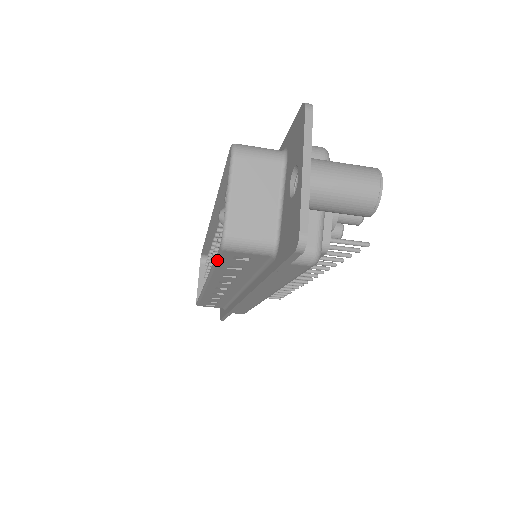
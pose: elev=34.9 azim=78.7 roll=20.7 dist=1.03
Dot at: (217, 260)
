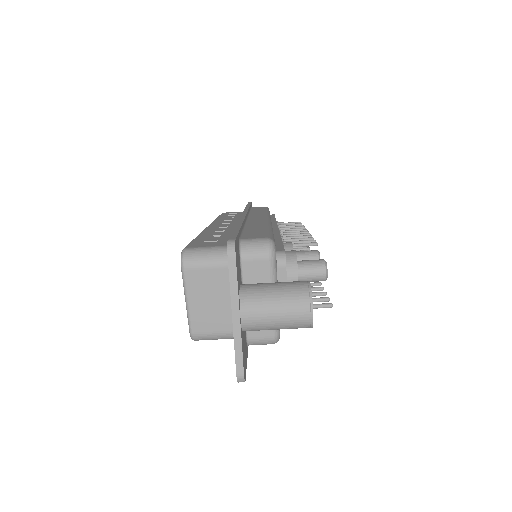
Dot at: occluded
